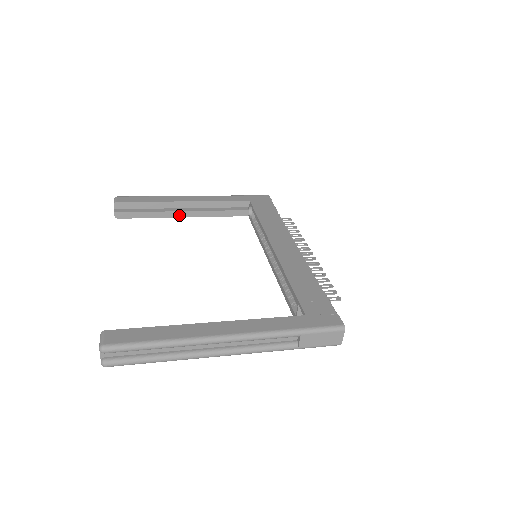
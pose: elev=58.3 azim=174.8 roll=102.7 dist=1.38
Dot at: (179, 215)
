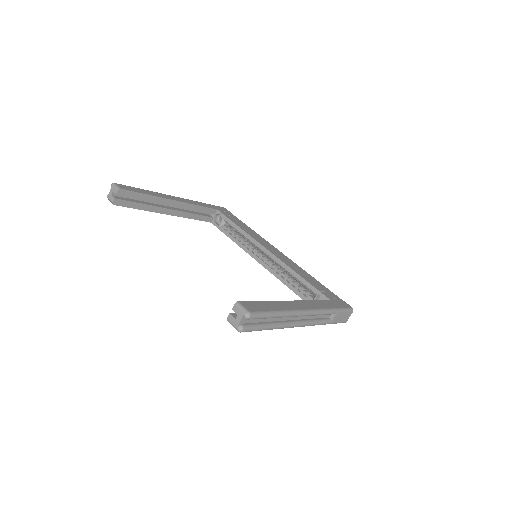
Dot at: (164, 212)
